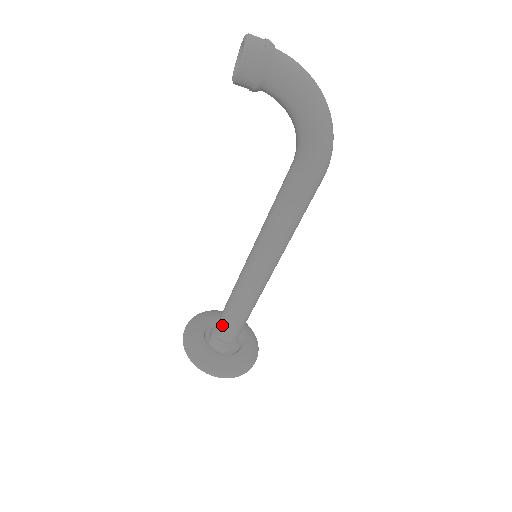
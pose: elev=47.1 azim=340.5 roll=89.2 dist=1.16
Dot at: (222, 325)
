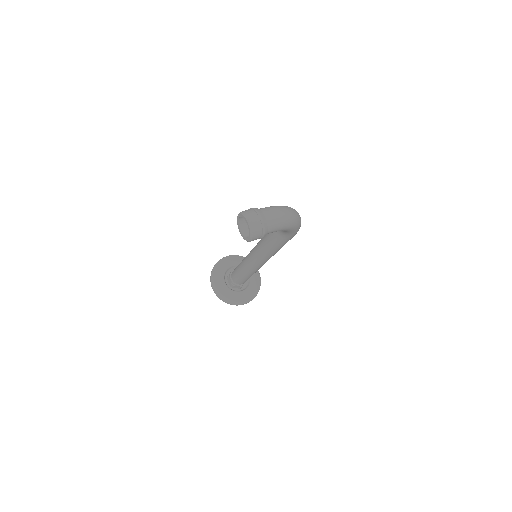
Dot at: (238, 280)
